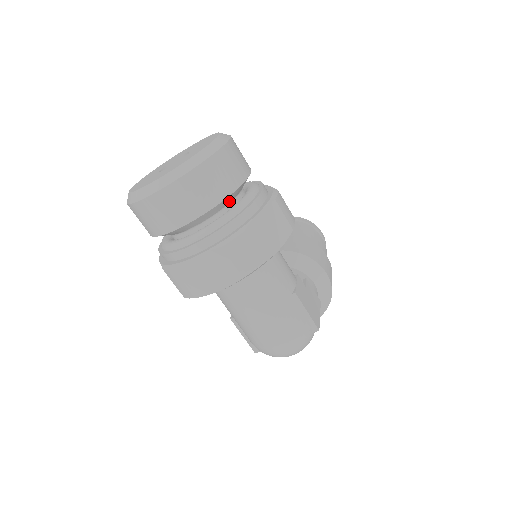
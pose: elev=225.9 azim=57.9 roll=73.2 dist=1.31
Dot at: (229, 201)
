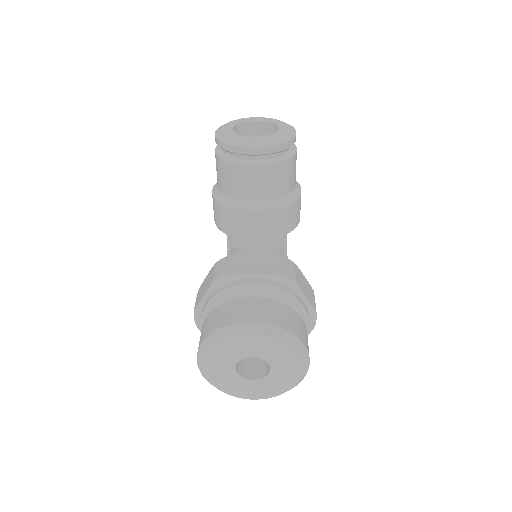
Dot at: occluded
